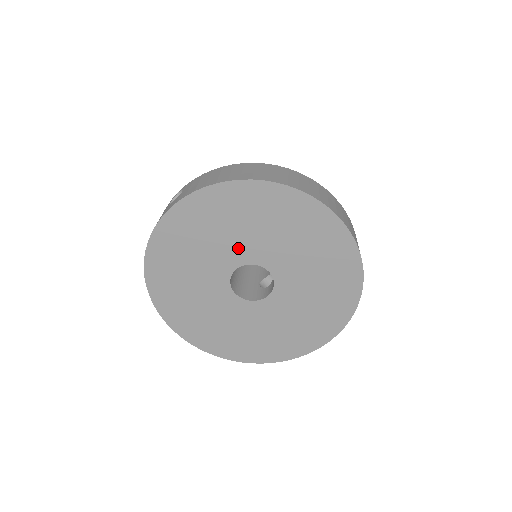
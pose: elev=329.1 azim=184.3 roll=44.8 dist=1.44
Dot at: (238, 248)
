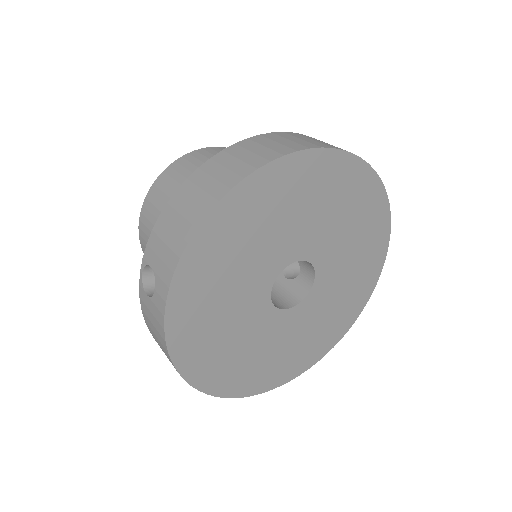
Dot at: (261, 268)
